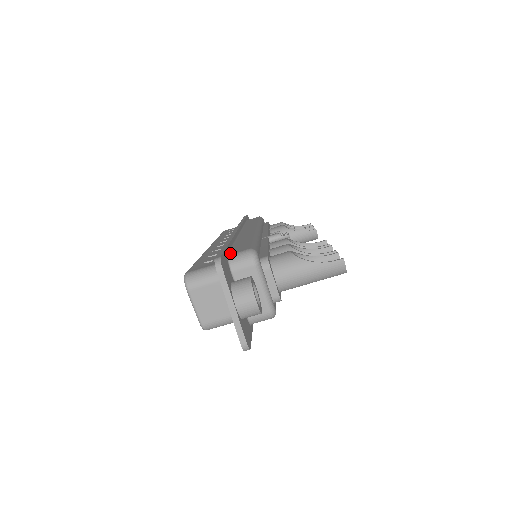
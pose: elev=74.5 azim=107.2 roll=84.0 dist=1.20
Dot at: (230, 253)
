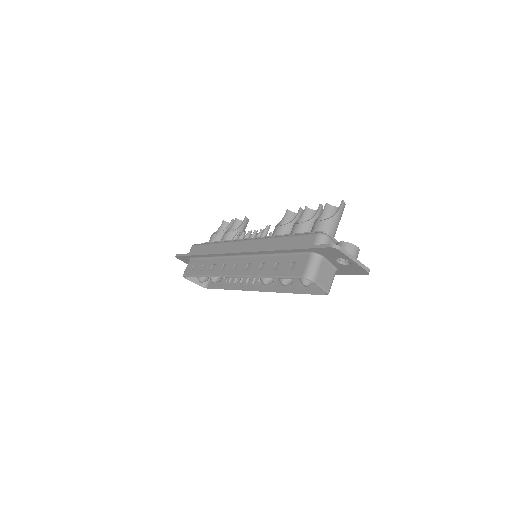
Dot at: occluded
